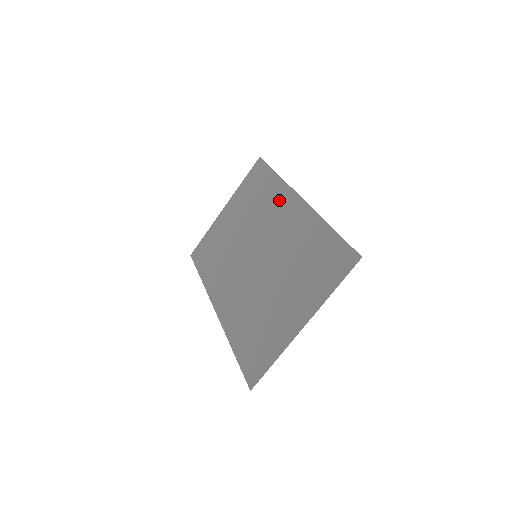
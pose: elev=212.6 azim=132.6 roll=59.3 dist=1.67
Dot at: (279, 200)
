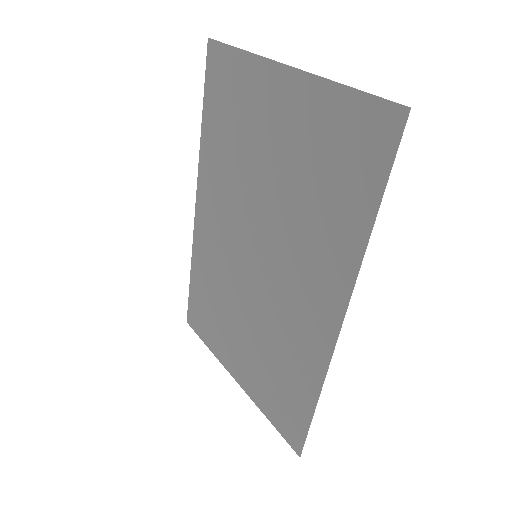
Dot at: (327, 269)
